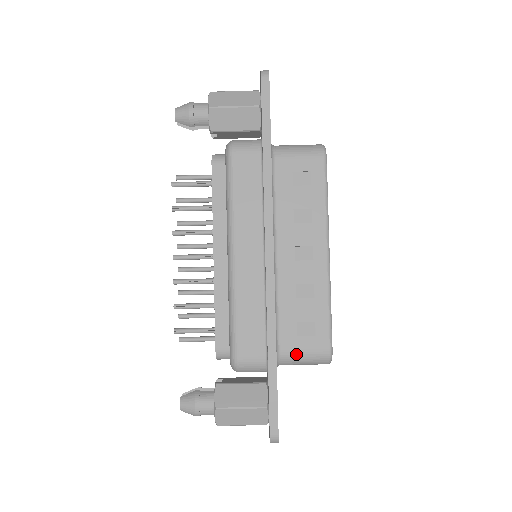
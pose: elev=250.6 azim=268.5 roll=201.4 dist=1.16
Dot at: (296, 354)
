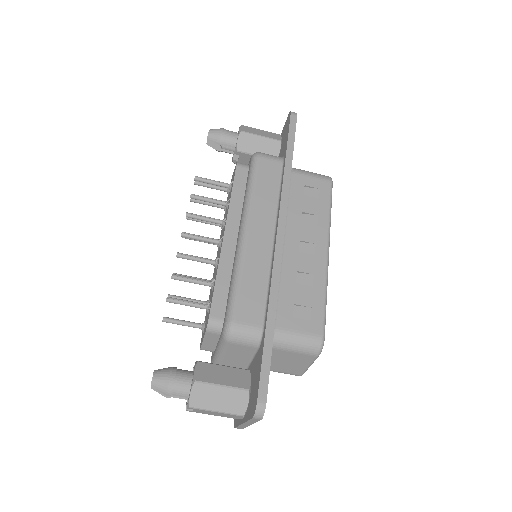
Dot at: (290, 334)
